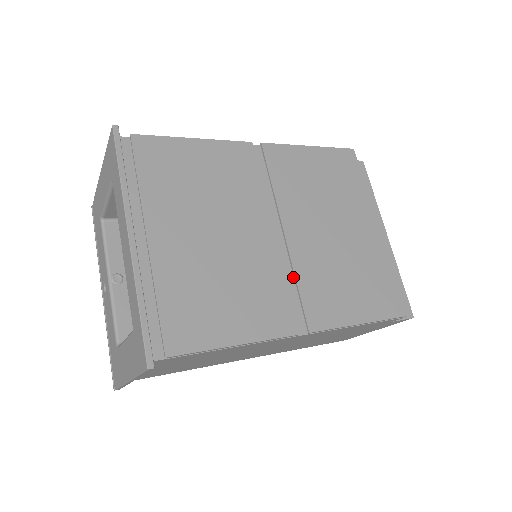
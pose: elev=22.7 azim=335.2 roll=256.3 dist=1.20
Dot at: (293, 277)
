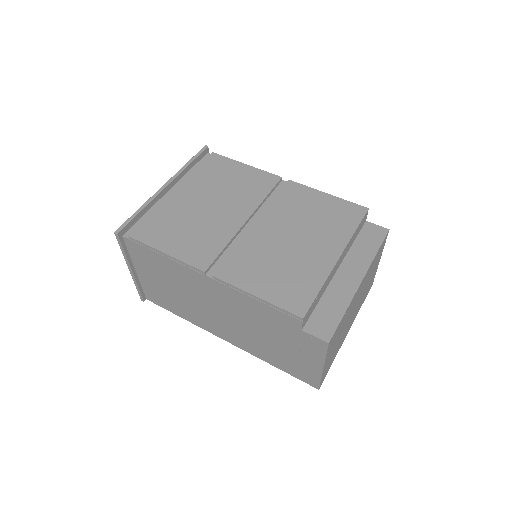
Dot at: occluded
